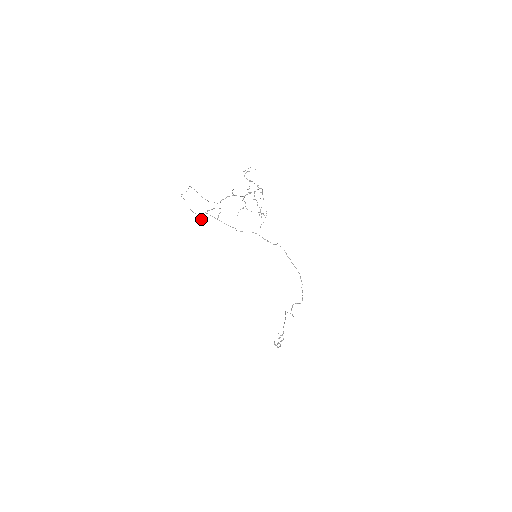
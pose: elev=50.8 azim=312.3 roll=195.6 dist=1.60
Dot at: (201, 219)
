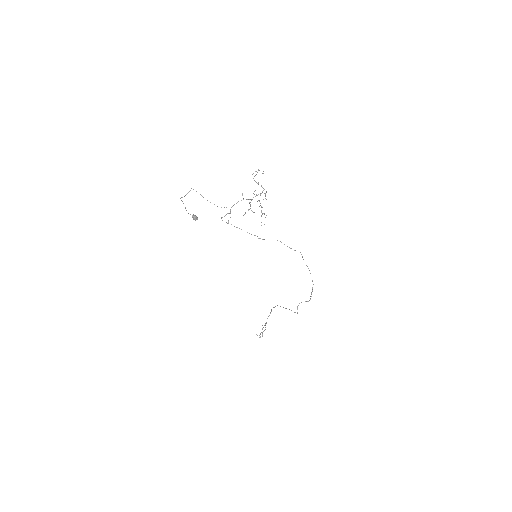
Dot at: (195, 220)
